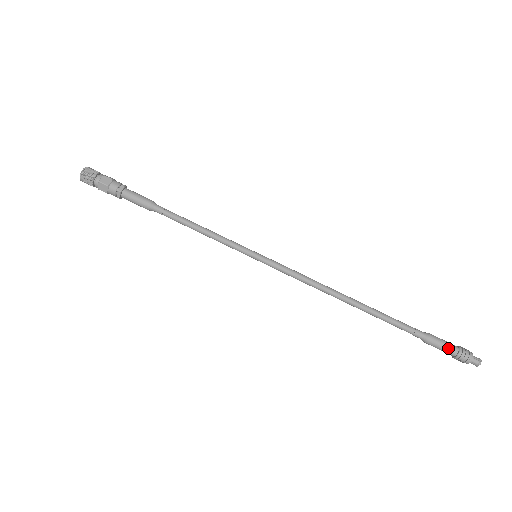
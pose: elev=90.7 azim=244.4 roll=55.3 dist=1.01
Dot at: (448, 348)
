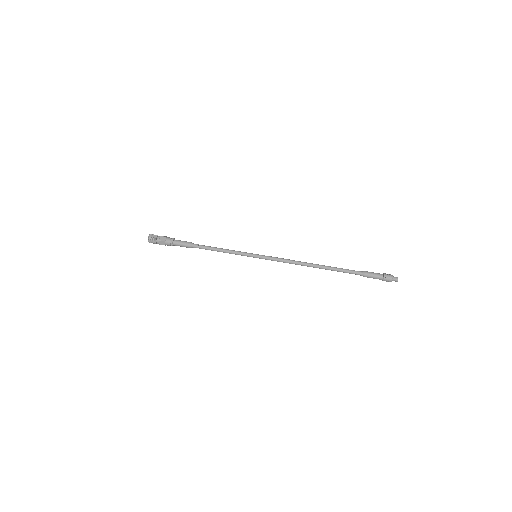
Dot at: (377, 276)
